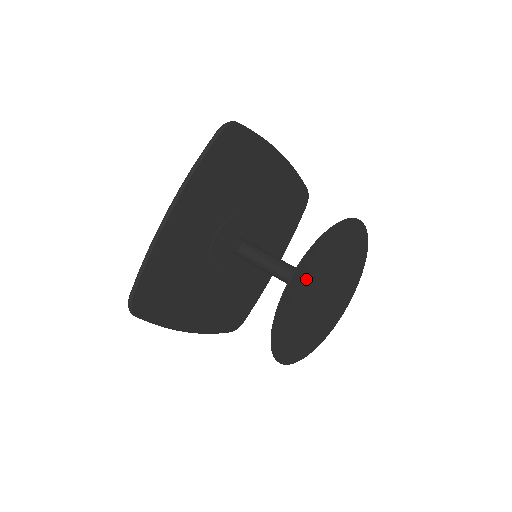
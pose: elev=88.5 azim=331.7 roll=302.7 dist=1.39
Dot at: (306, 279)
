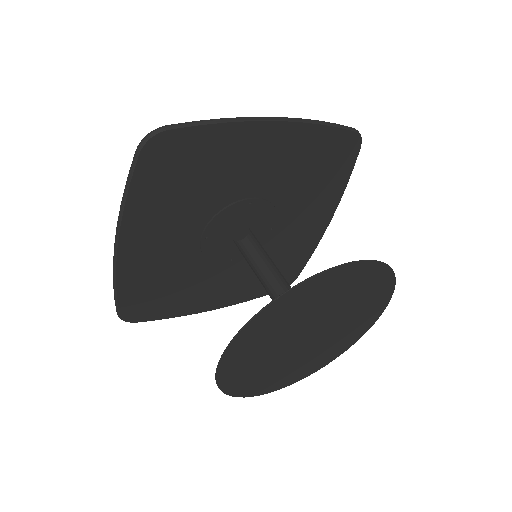
Dot at: (255, 348)
